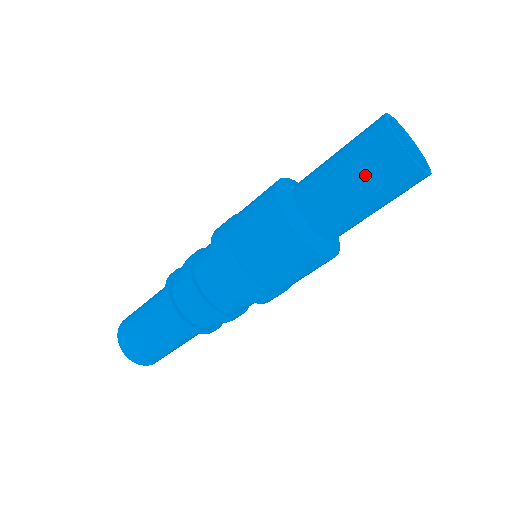
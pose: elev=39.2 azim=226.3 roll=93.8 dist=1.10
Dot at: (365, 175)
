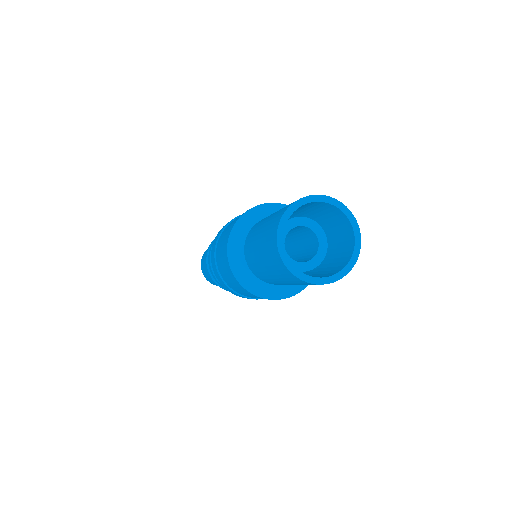
Dot at: (270, 267)
